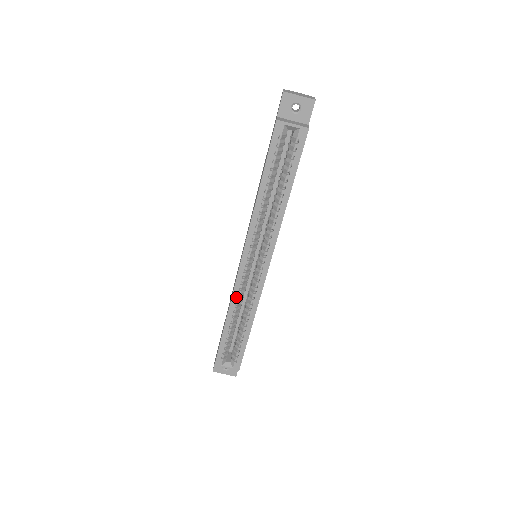
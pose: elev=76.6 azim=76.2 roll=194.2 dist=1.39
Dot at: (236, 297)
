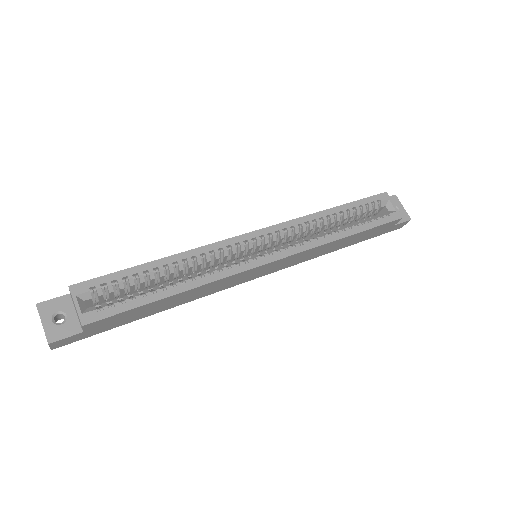
Dot at: (206, 251)
